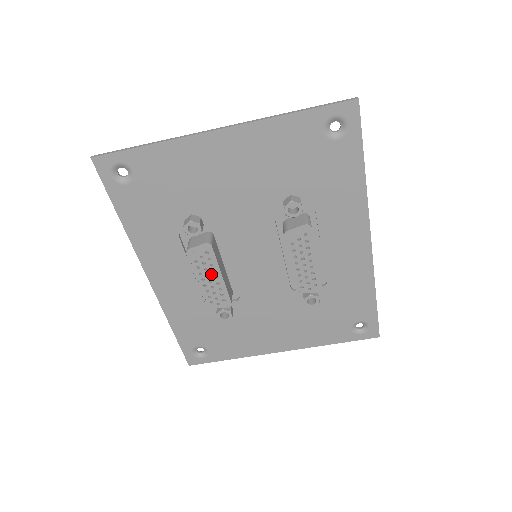
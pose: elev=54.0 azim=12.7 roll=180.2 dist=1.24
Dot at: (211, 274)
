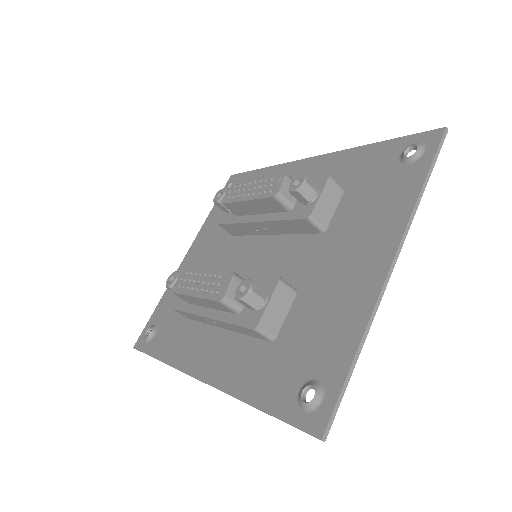
Dot at: occluded
